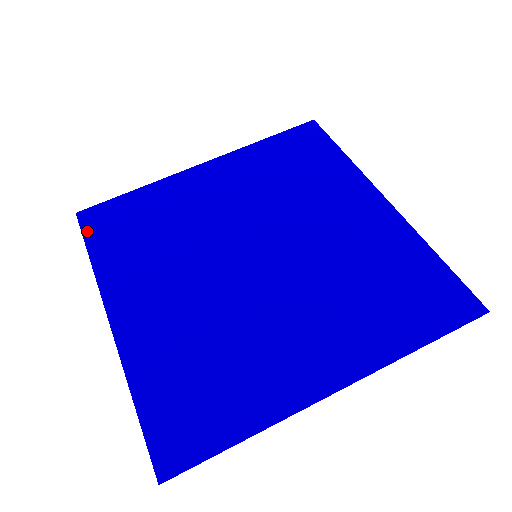
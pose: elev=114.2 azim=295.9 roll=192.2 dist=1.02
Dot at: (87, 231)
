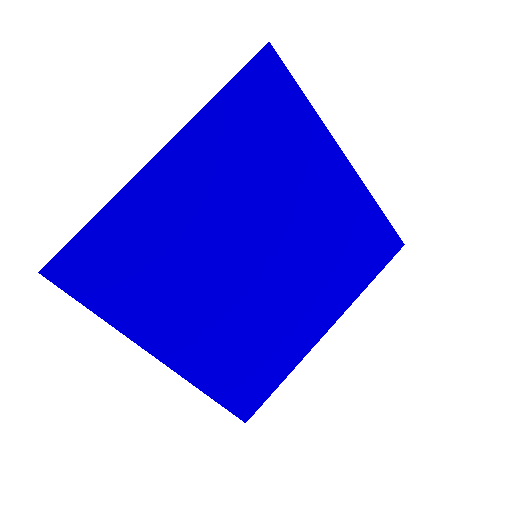
Dot at: (73, 290)
